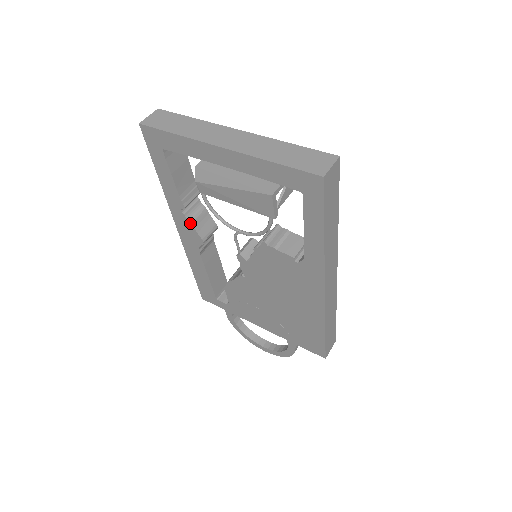
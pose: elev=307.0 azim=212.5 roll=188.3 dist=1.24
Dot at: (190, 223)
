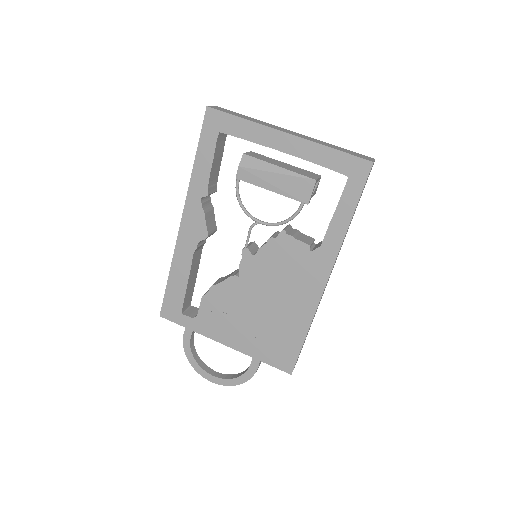
Dot at: (204, 213)
